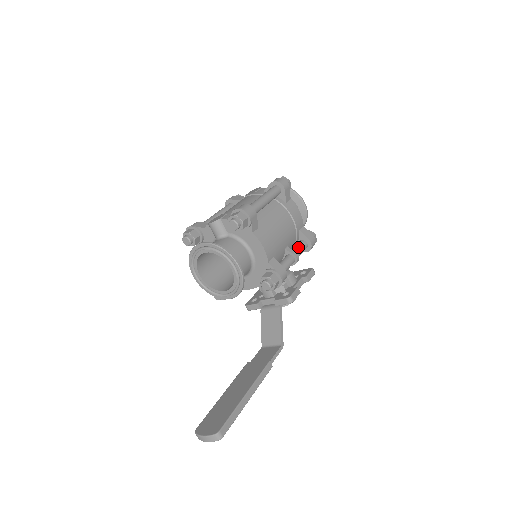
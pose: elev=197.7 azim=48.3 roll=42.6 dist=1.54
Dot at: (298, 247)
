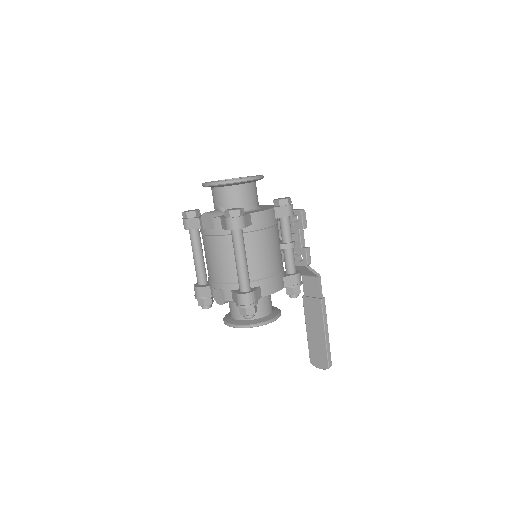
Dot at: (286, 232)
